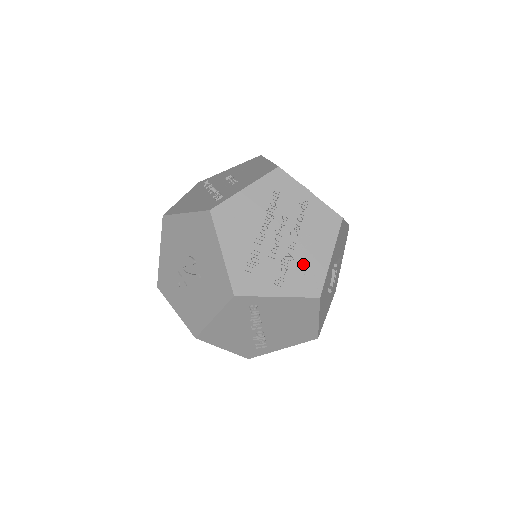
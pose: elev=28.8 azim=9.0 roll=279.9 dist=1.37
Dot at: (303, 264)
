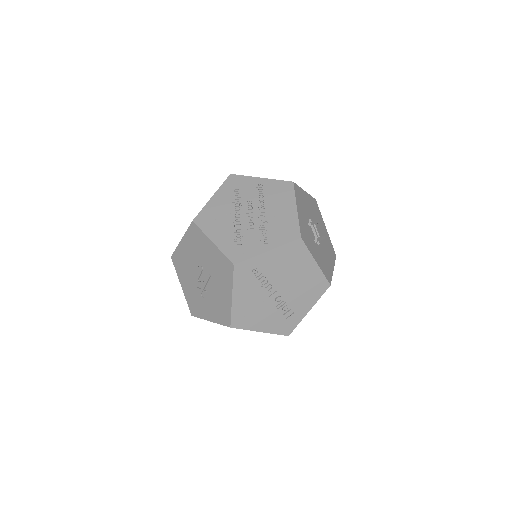
Dot at: (277, 223)
